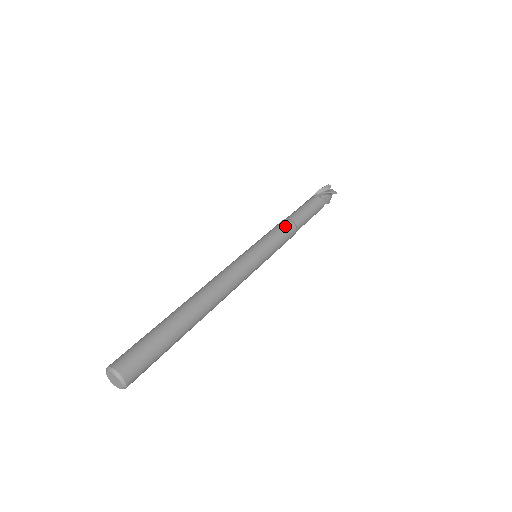
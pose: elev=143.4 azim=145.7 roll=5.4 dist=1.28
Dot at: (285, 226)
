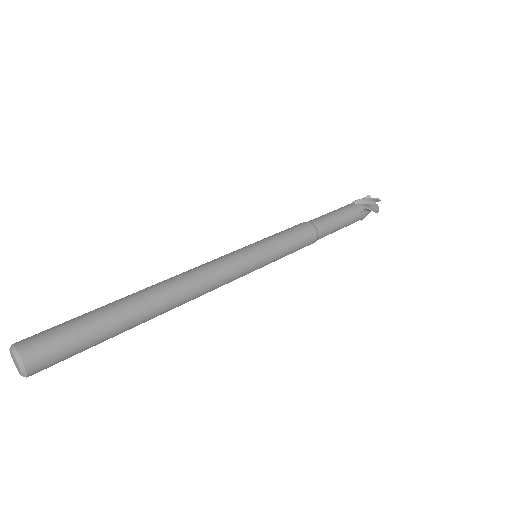
Dot at: (295, 226)
